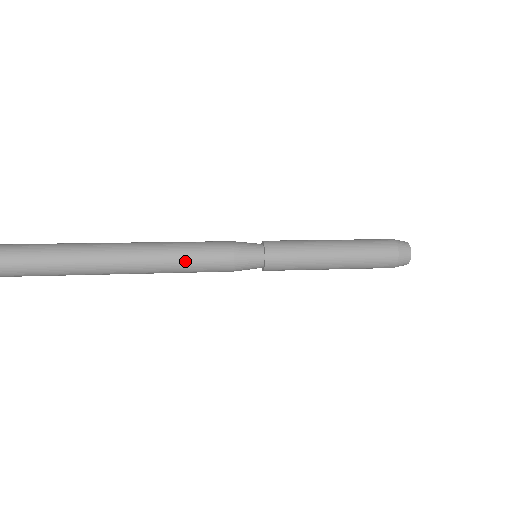
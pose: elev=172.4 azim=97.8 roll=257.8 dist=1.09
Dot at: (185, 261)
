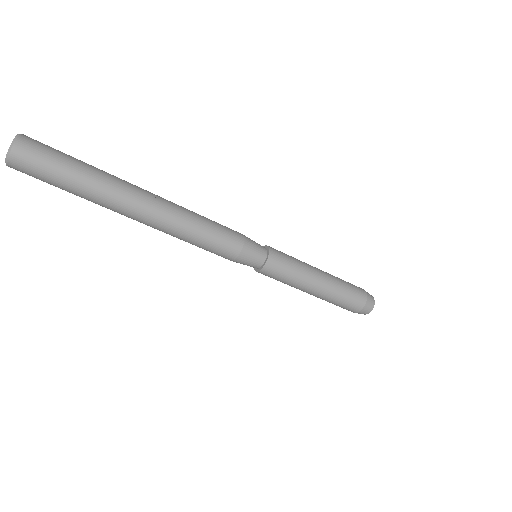
Dot at: (204, 223)
